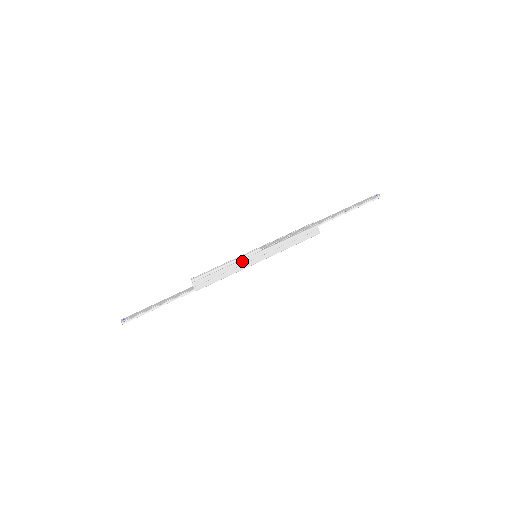
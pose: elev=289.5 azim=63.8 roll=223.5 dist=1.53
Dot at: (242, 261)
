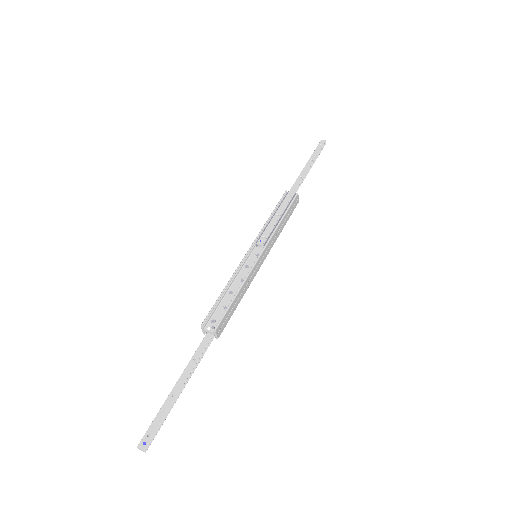
Dot at: (252, 270)
